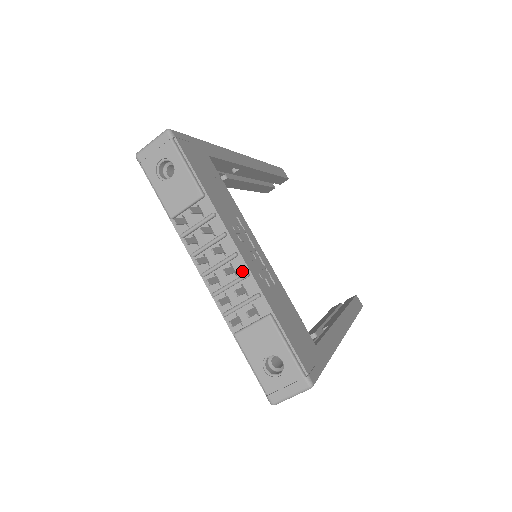
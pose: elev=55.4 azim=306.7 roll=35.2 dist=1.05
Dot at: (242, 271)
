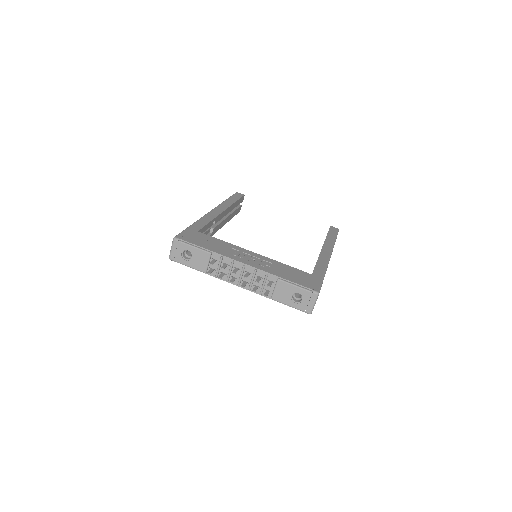
Dot at: (252, 271)
